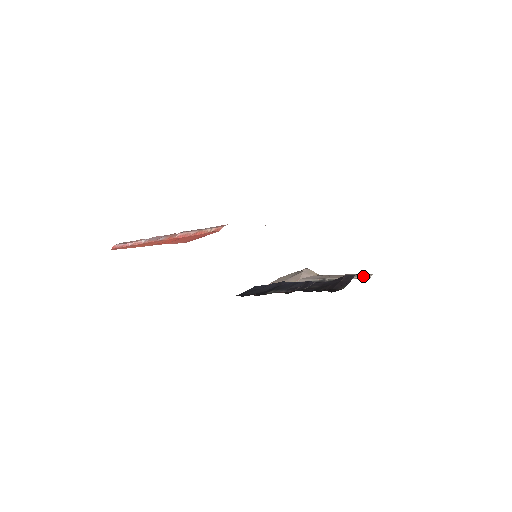
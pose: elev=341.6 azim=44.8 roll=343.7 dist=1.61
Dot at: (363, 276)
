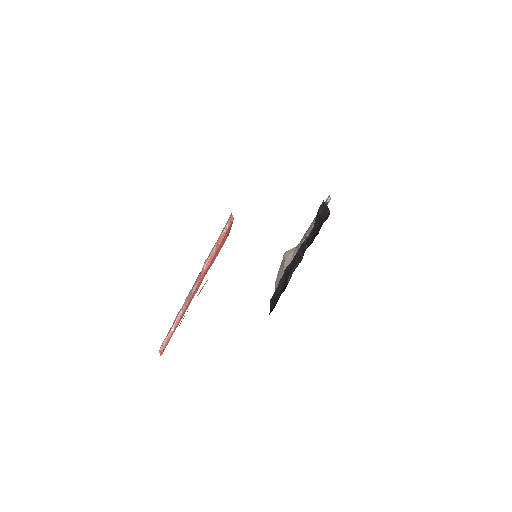
Dot at: occluded
